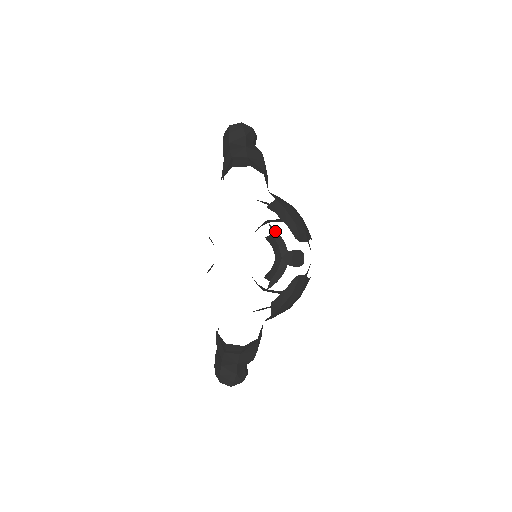
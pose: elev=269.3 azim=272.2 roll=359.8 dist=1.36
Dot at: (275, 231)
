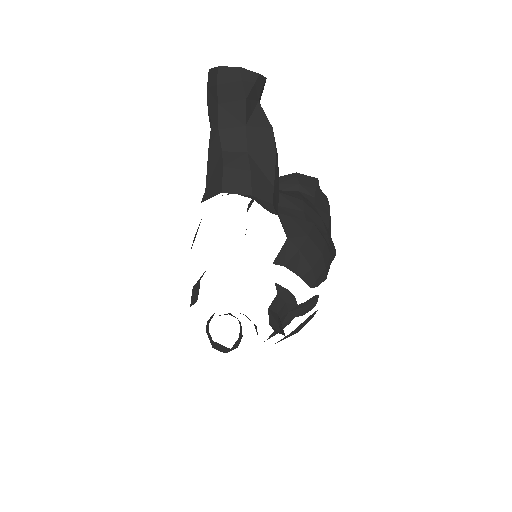
Dot at: (282, 288)
